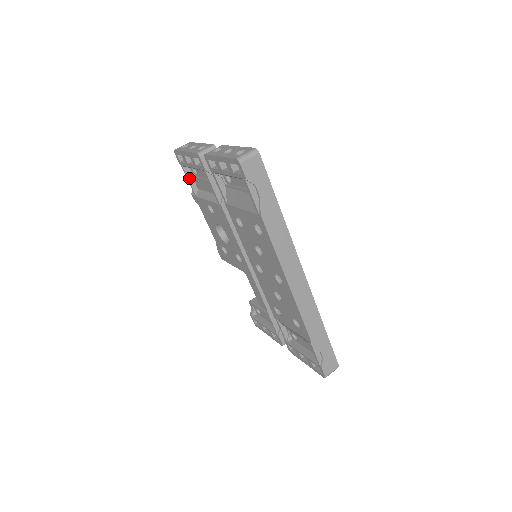
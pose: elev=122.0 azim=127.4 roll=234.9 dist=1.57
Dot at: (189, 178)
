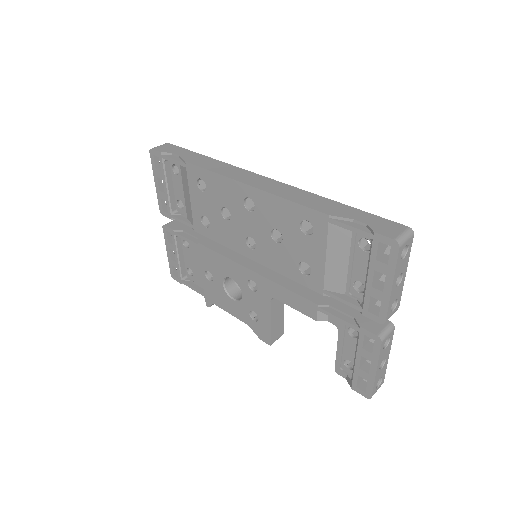
Dot at: (192, 286)
